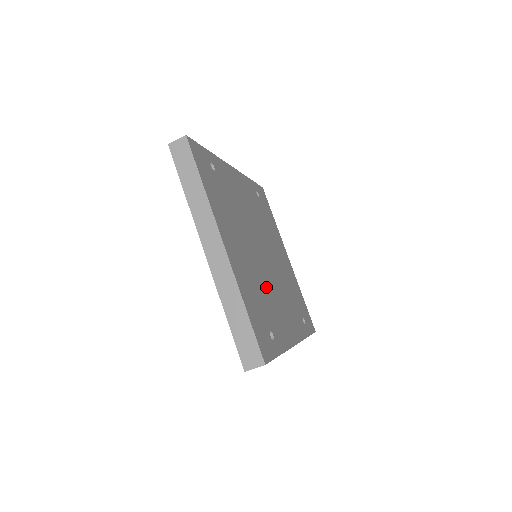
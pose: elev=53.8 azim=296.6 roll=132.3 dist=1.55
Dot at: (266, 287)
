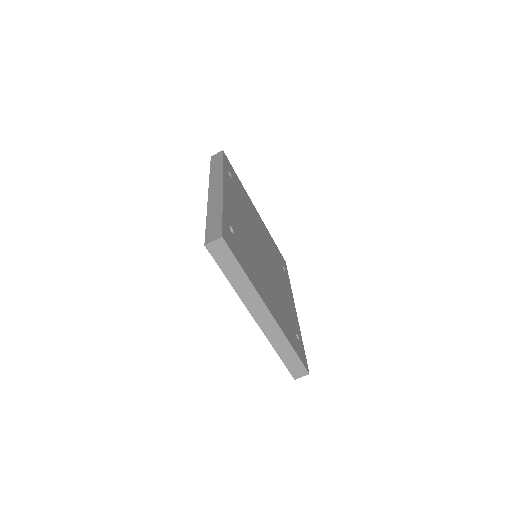
Dot at: (278, 292)
